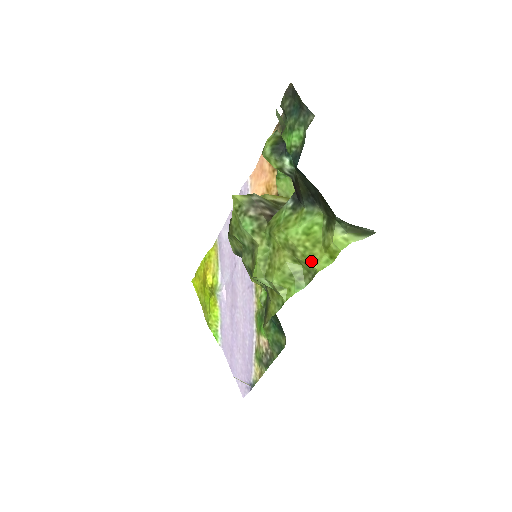
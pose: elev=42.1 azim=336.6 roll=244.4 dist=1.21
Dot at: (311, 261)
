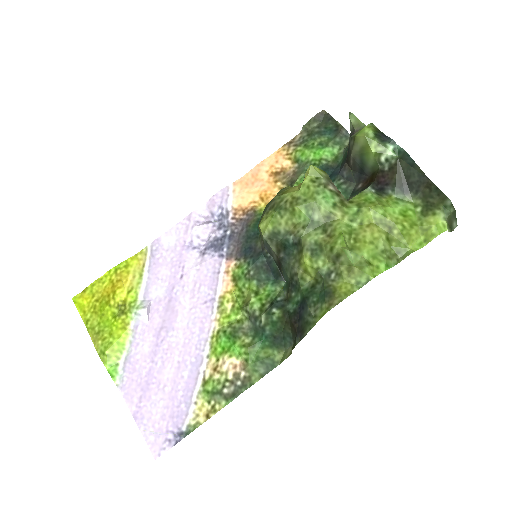
Dot at: (407, 240)
